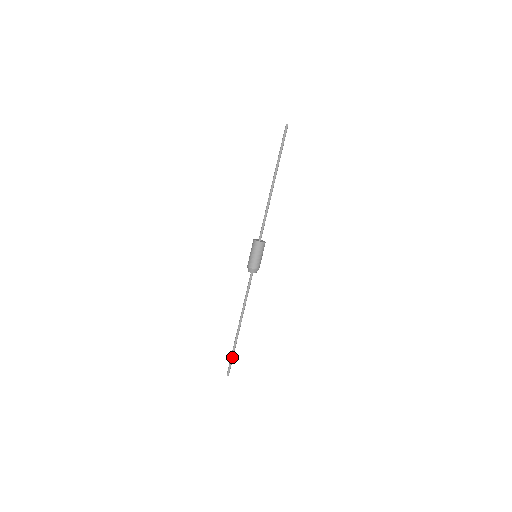
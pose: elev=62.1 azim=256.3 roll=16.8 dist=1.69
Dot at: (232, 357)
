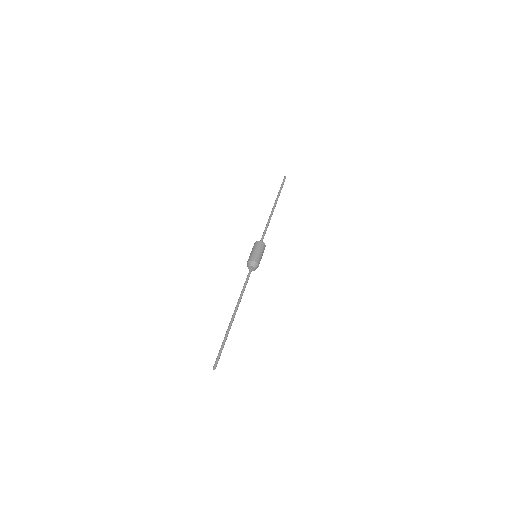
Dot at: (222, 347)
